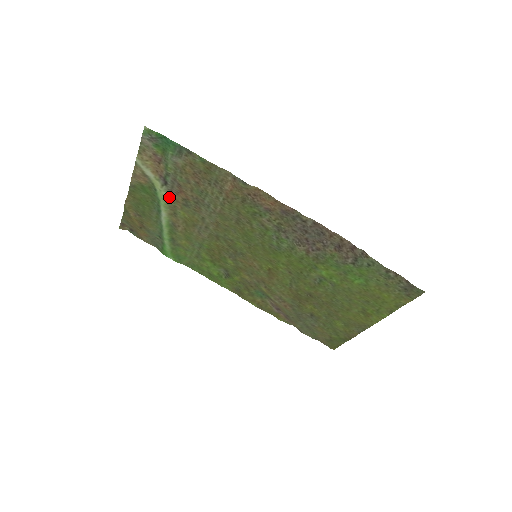
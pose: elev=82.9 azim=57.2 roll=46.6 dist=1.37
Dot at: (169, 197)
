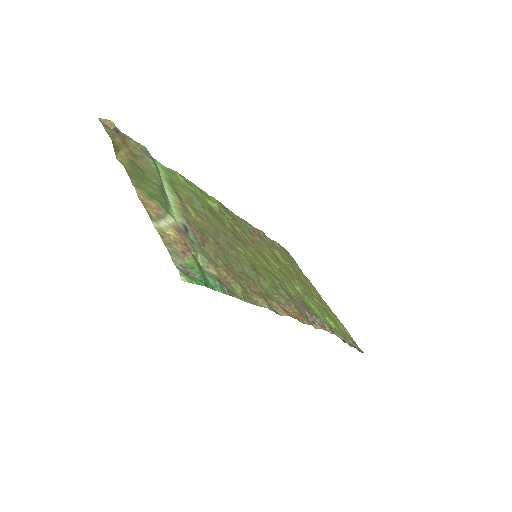
Dot at: (184, 217)
